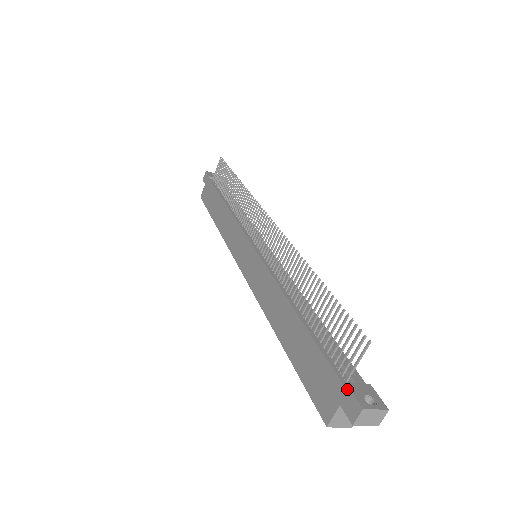
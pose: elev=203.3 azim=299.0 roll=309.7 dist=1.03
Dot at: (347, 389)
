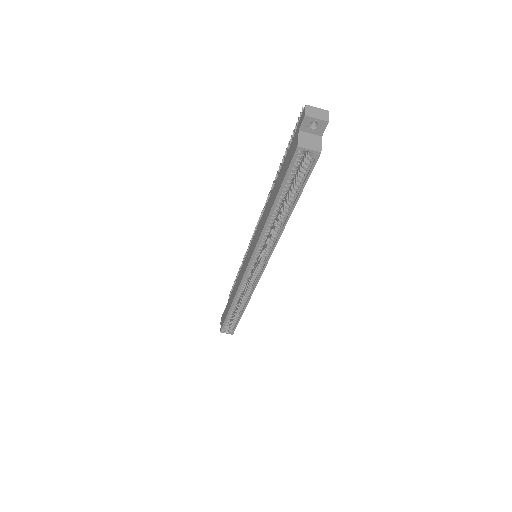
Dot at: (299, 122)
